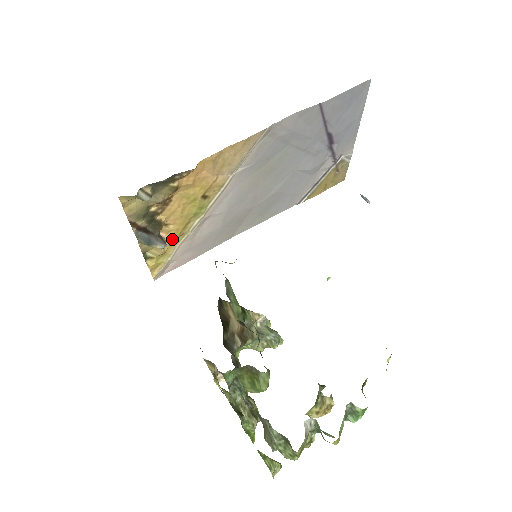
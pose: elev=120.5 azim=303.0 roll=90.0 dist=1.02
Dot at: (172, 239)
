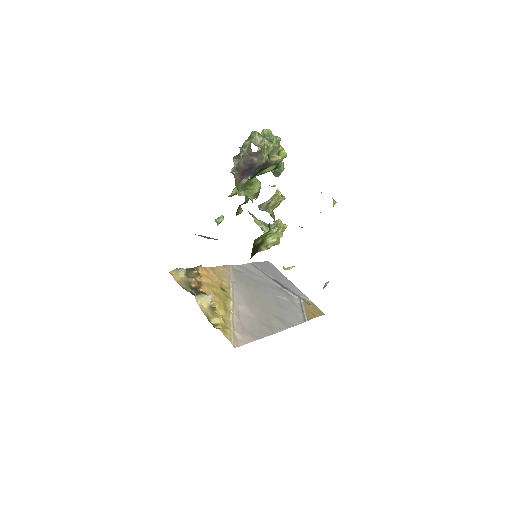
Dot at: (222, 312)
